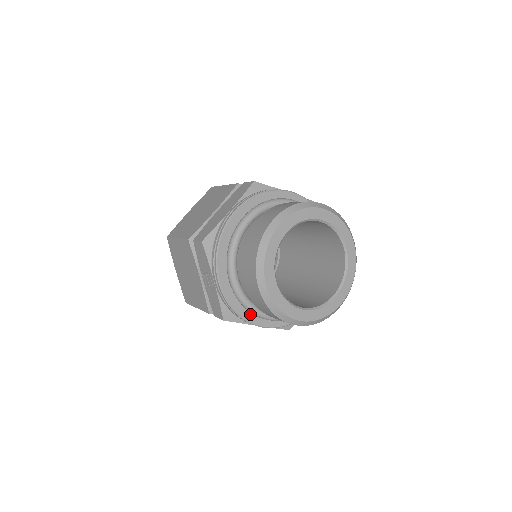
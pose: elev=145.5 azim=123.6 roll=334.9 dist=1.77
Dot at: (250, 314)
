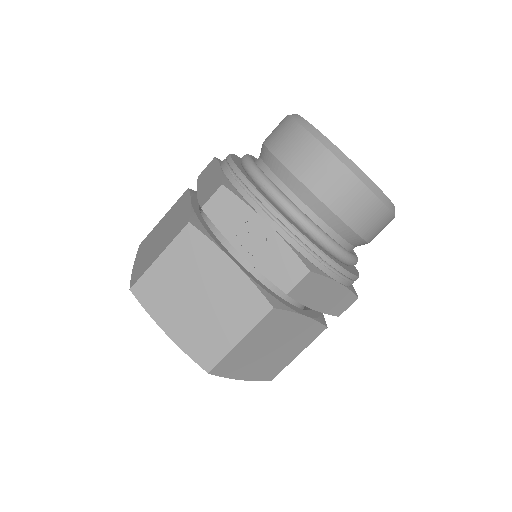
Dot at: (328, 254)
